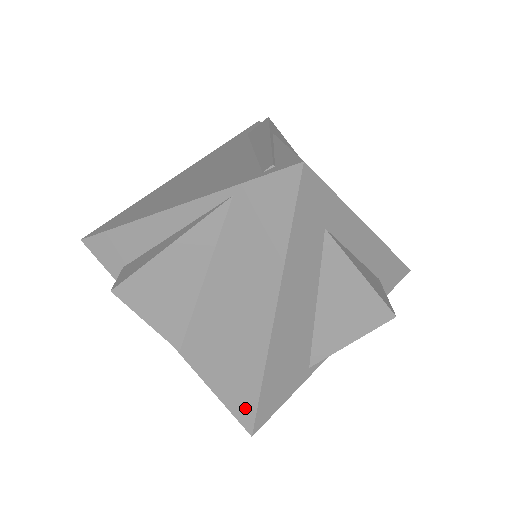
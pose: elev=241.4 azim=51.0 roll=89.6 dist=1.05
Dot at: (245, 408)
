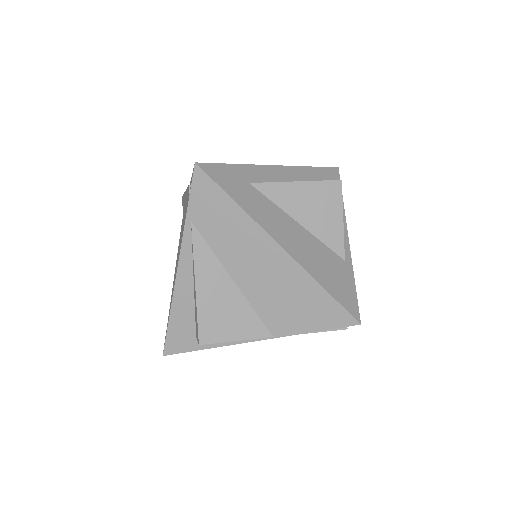
Dot at: (336, 314)
